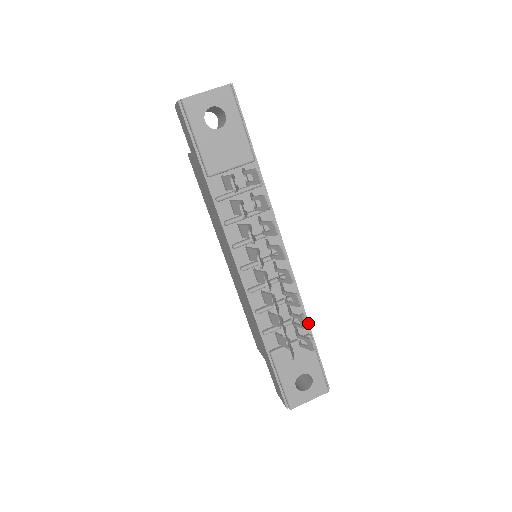
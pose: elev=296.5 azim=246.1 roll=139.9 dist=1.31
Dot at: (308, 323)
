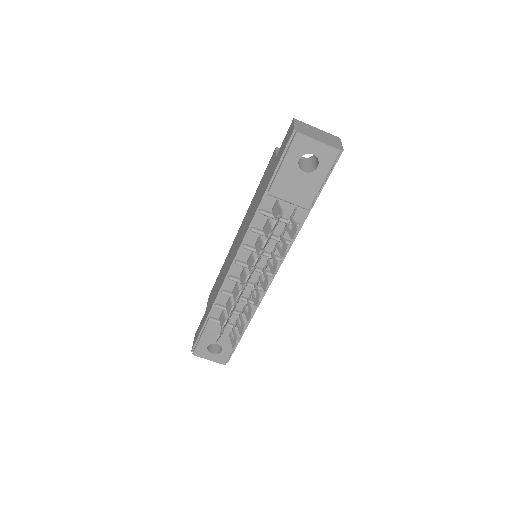
Dot at: (249, 322)
